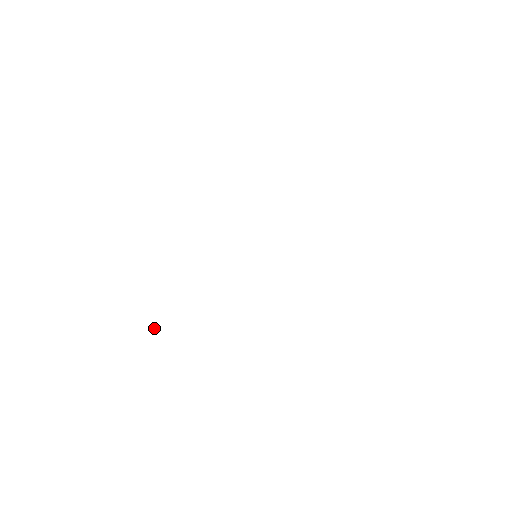
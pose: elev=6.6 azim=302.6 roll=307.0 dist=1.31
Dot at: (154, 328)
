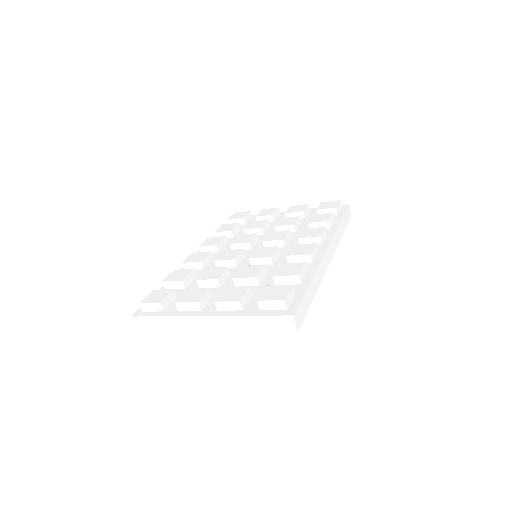
Dot at: occluded
